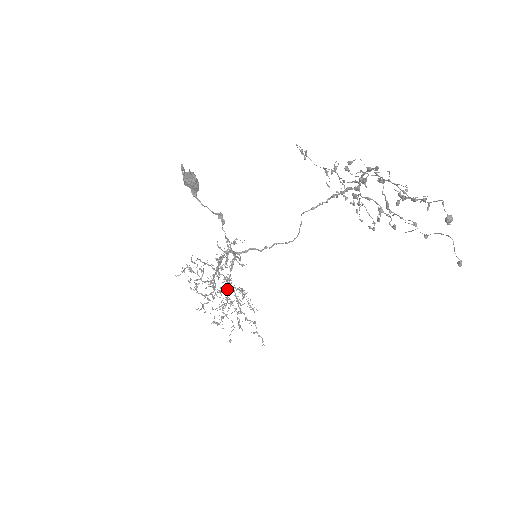
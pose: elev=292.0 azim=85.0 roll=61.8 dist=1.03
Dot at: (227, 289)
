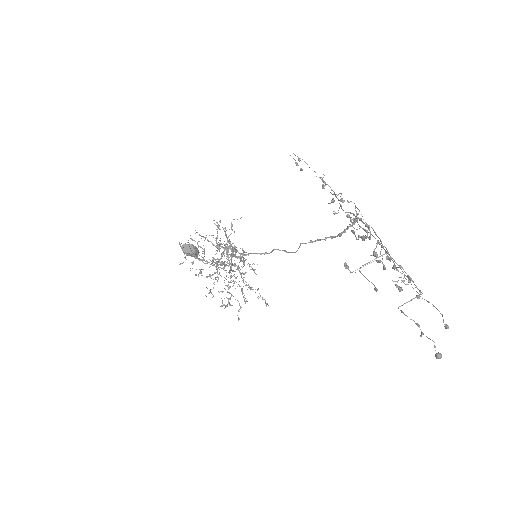
Dot at: (229, 265)
